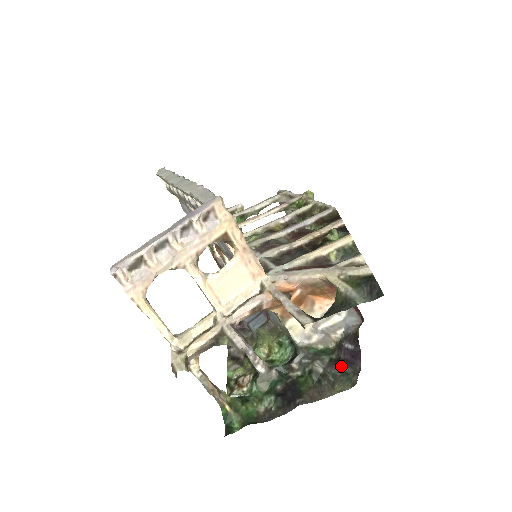
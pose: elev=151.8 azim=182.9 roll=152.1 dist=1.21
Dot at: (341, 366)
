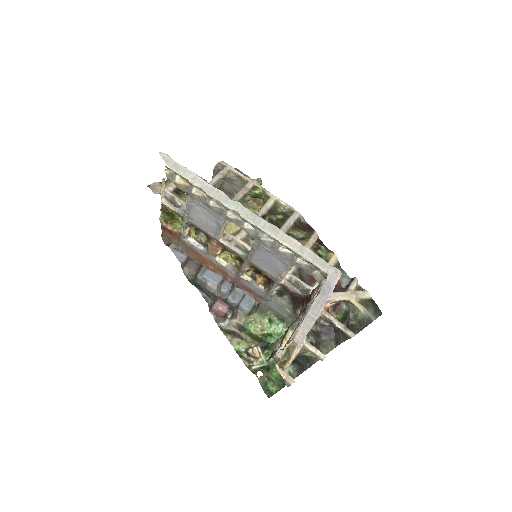
Dot at: (321, 336)
